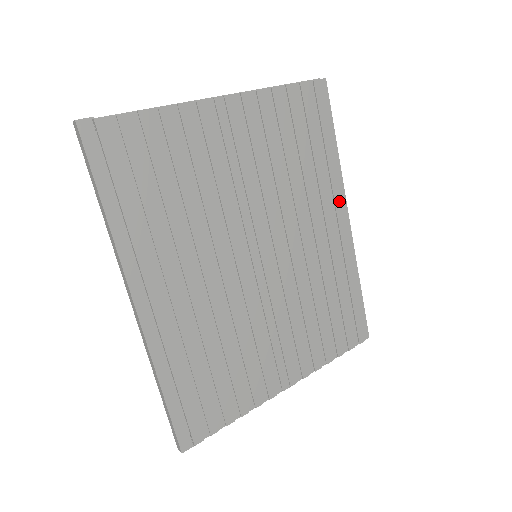
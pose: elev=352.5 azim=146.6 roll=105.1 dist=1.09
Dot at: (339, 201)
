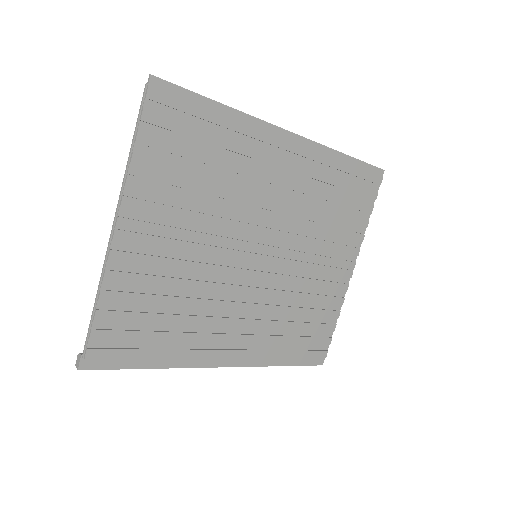
Dot at: (271, 137)
